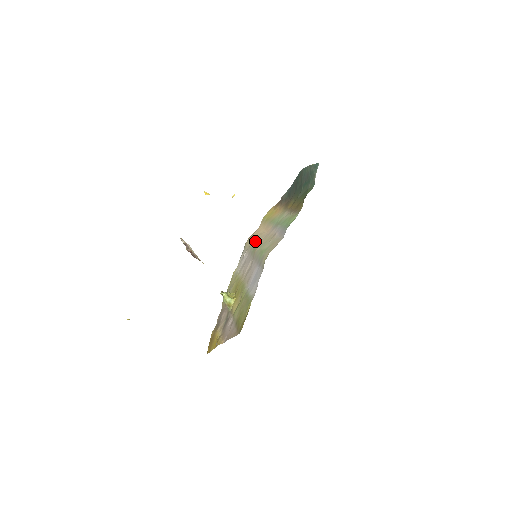
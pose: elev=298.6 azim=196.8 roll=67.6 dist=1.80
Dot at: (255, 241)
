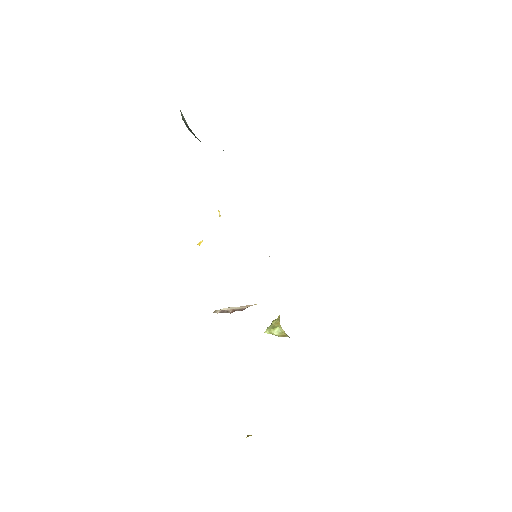
Dot at: occluded
